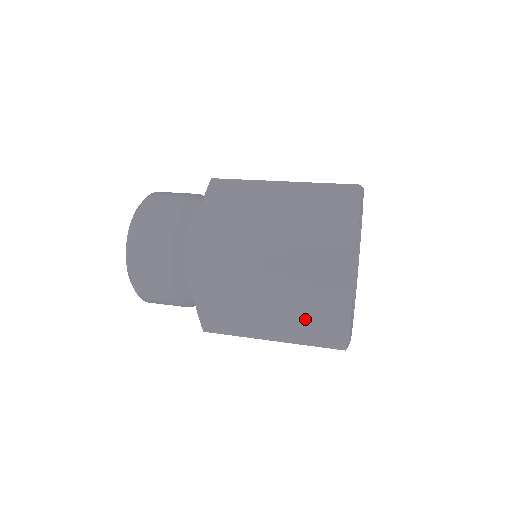
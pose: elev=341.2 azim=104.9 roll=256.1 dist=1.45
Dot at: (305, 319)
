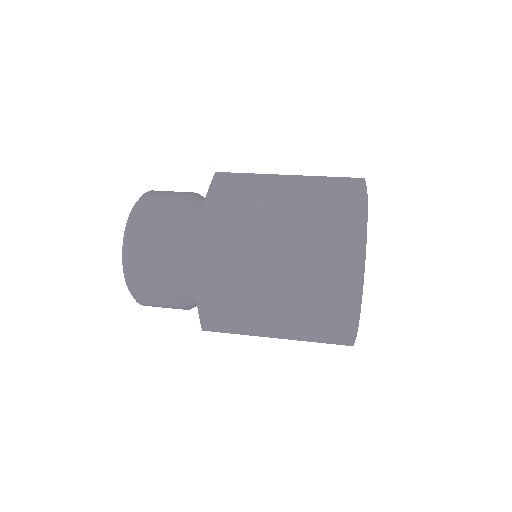
Dot at: occluded
